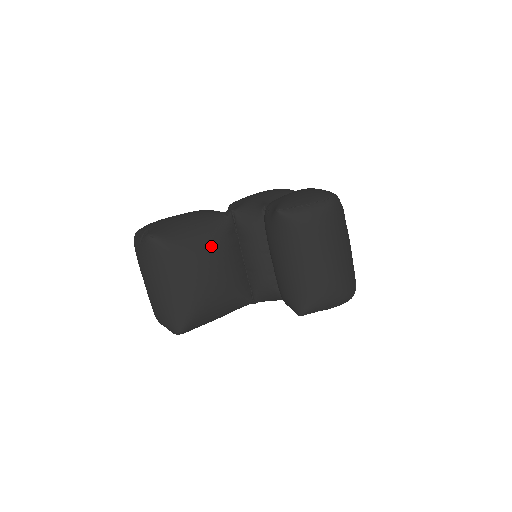
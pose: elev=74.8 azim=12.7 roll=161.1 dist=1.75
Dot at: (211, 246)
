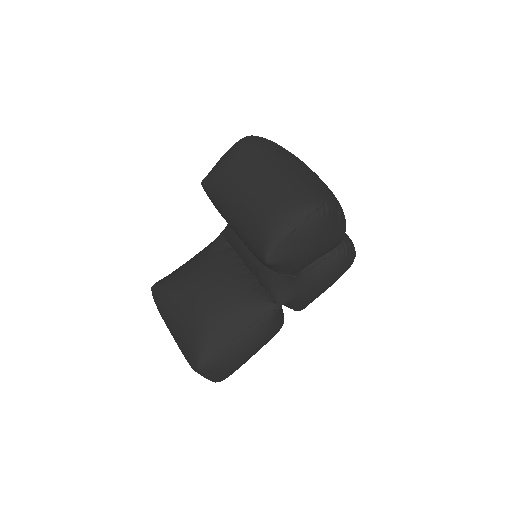
Dot at: (201, 266)
